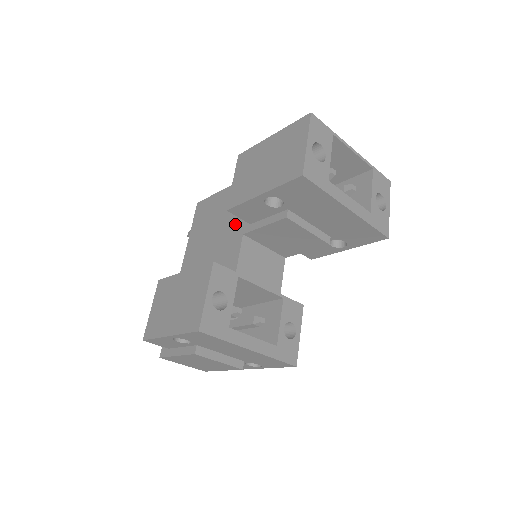
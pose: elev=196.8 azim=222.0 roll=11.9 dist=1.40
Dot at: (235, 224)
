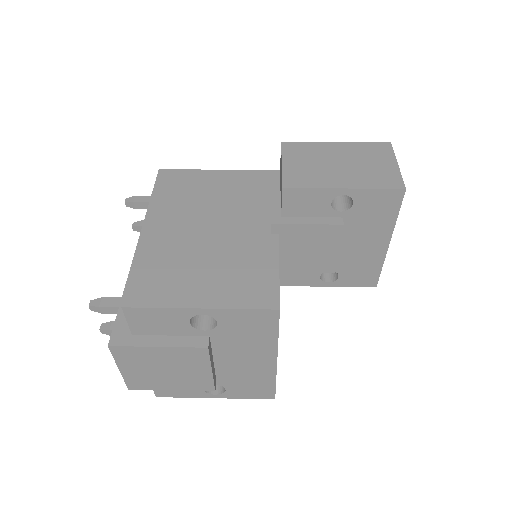
Dot at: (251, 210)
